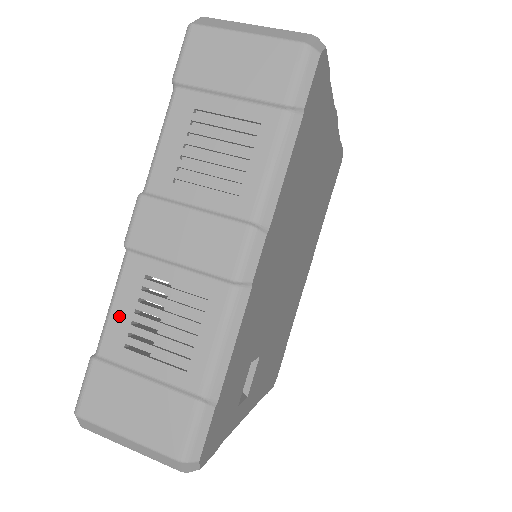
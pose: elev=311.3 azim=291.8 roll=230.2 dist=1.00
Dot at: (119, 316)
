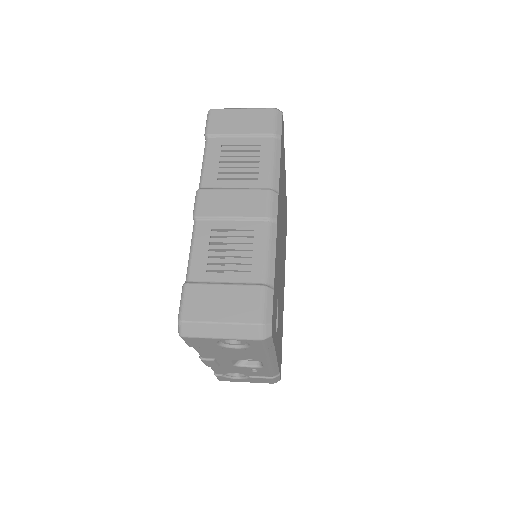
Dot at: (198, 256)
